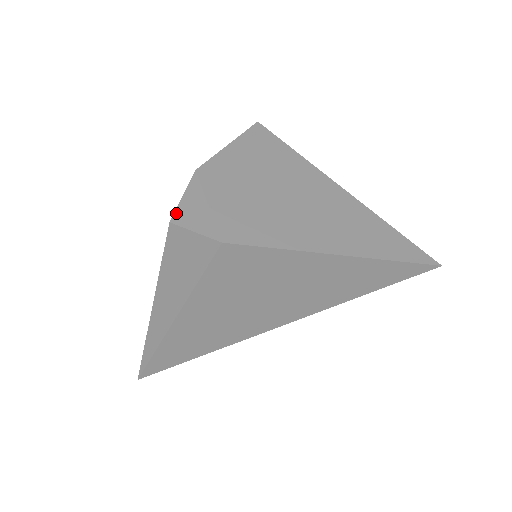
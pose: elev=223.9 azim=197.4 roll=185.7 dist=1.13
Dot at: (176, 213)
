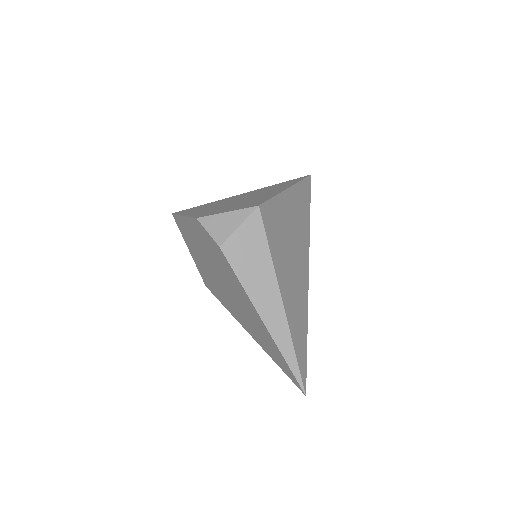
Dot at: (216, 239)
